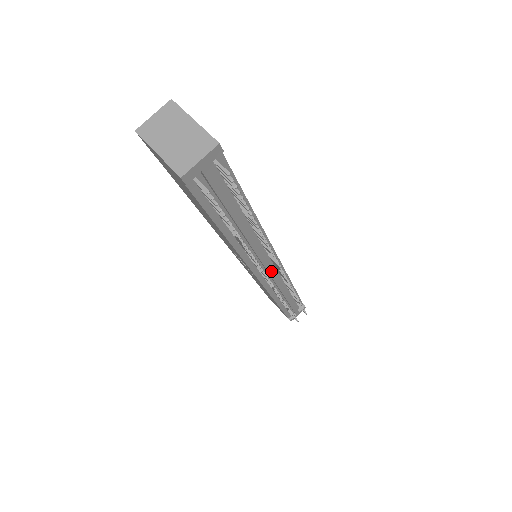
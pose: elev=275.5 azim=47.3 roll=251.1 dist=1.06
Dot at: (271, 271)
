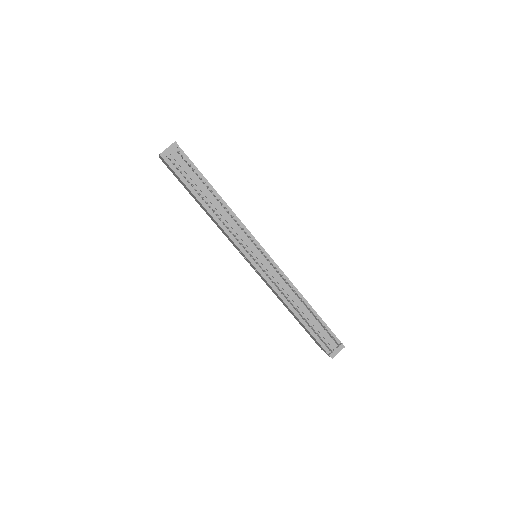
Dot at: (260, 258)
